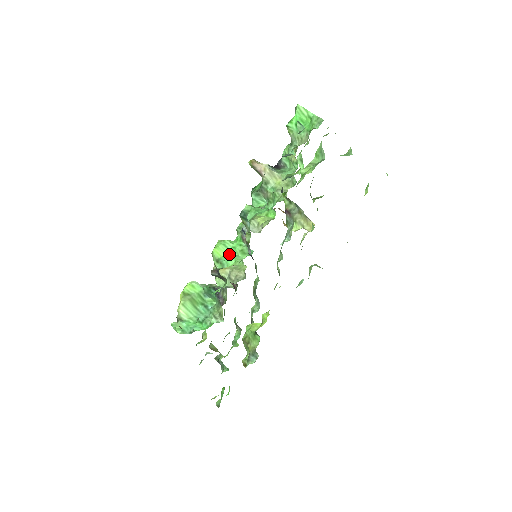
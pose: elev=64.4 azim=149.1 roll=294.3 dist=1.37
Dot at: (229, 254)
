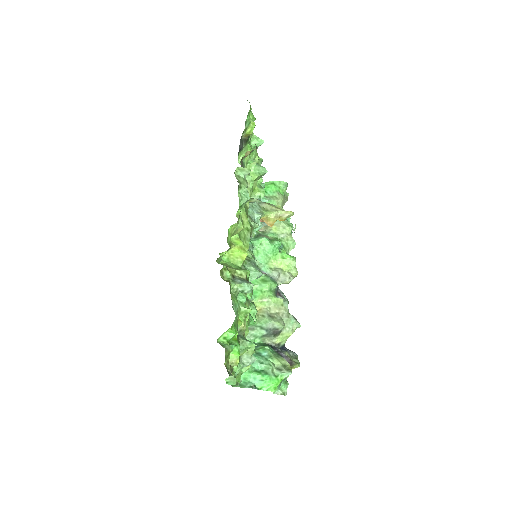
Dot at: occluded
